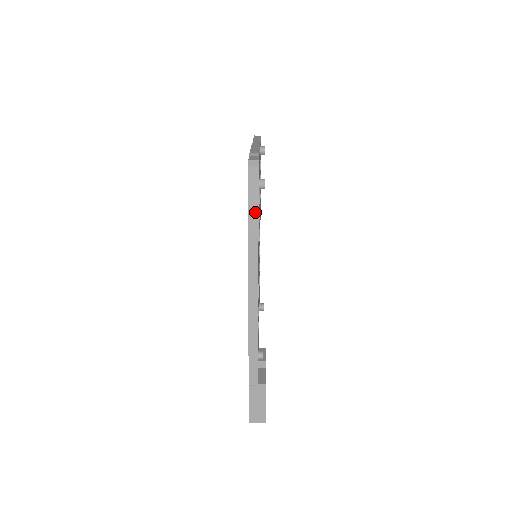
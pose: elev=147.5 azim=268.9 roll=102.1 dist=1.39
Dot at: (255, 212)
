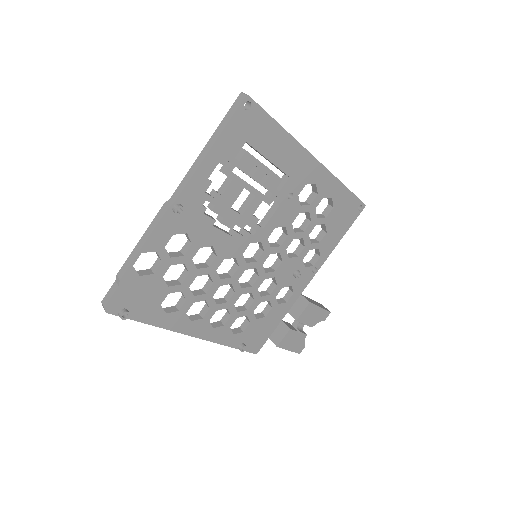
Dot at: (140, 320)
